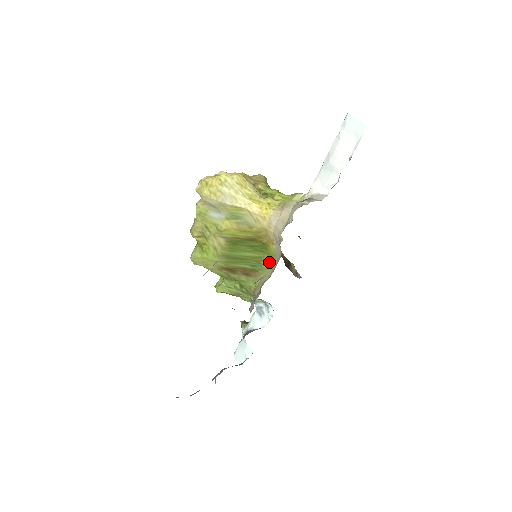
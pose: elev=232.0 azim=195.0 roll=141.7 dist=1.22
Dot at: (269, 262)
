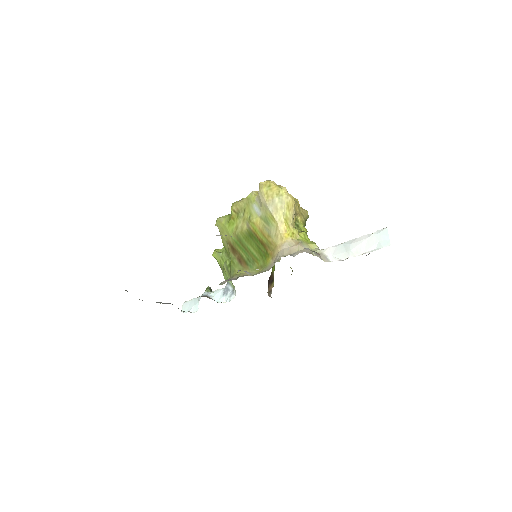
Dot at: (260, 267)
